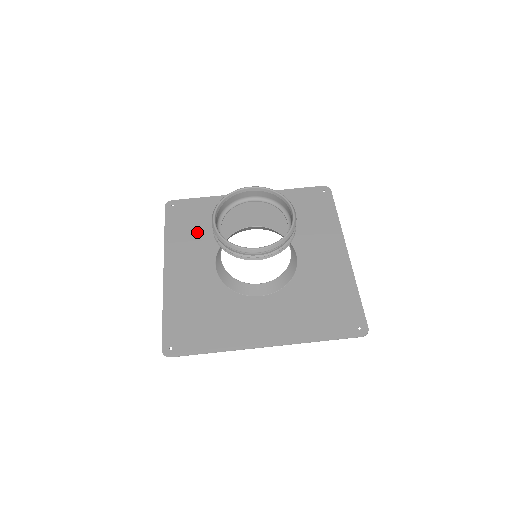
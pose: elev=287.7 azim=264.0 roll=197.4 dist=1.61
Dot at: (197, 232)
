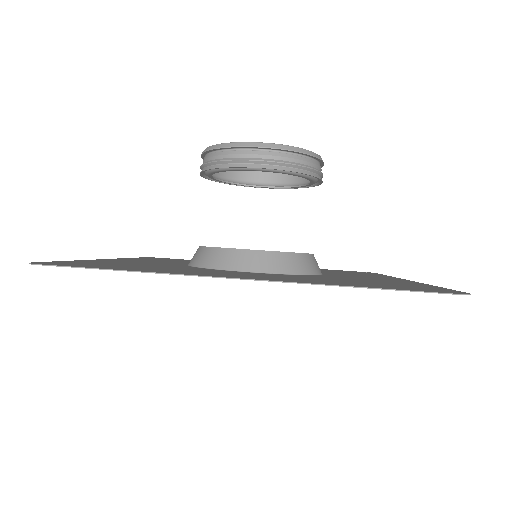
Dot at: (177, 261)
